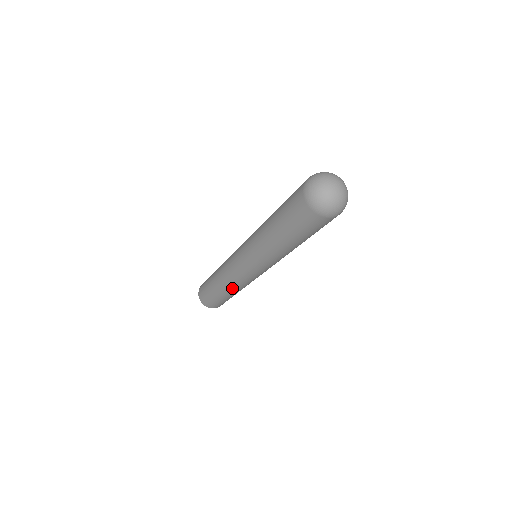
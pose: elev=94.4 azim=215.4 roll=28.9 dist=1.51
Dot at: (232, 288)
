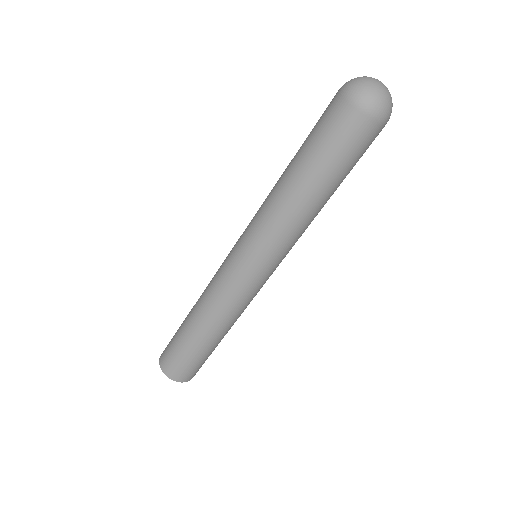
Dot at: (229, 322)
